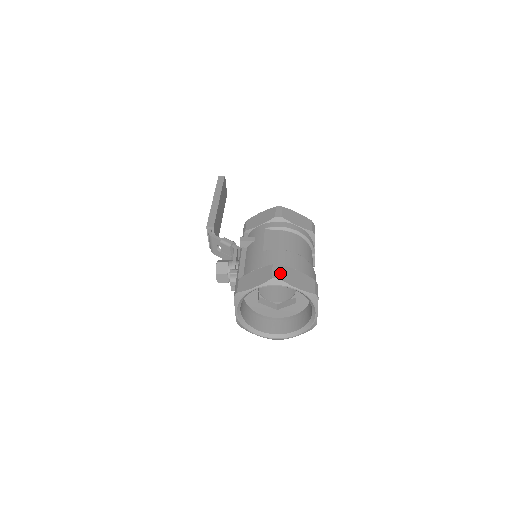
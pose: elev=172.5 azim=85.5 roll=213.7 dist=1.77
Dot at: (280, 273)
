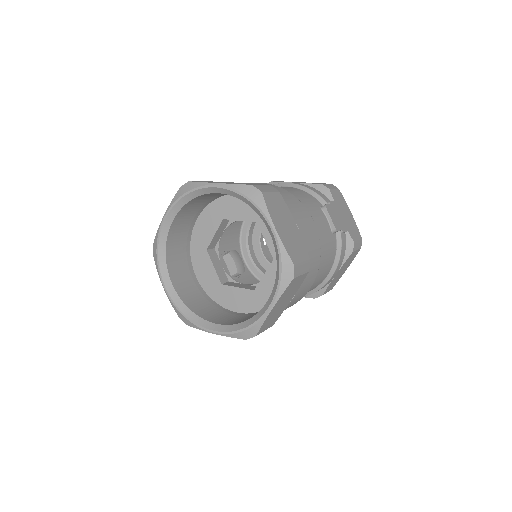
Dot at: (198, 181)
